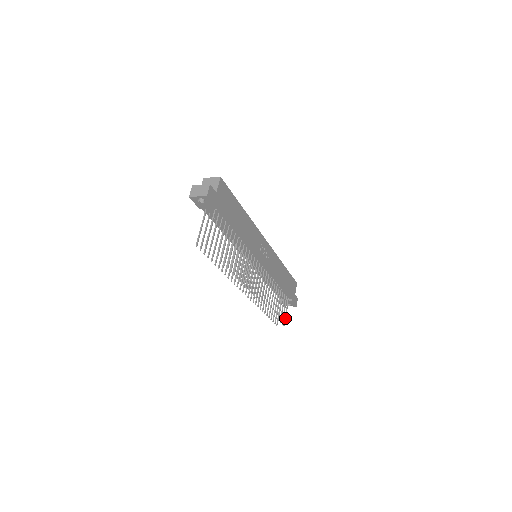
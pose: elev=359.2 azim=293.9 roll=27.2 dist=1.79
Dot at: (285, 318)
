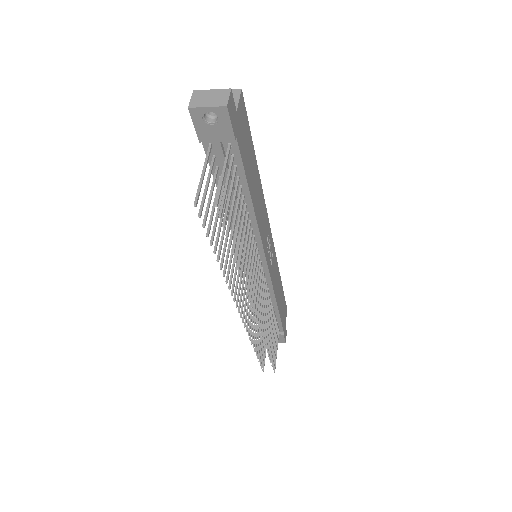
Dot at: occluded
